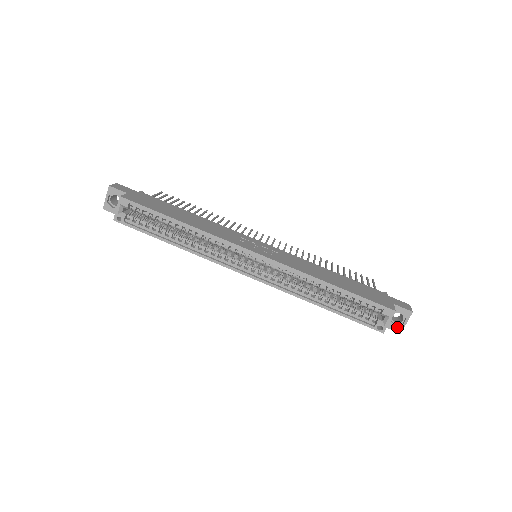
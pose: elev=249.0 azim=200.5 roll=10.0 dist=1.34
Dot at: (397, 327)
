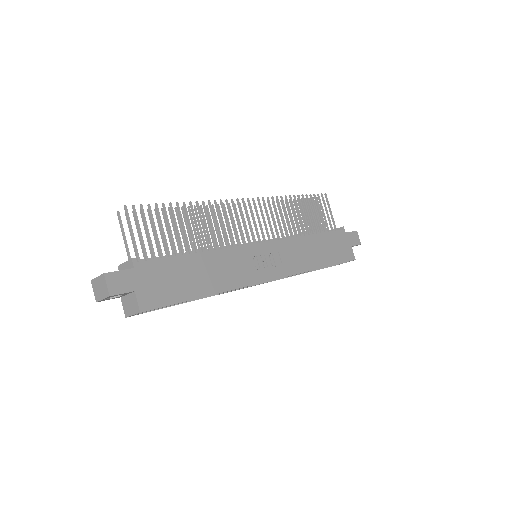
Dot at: occluded
